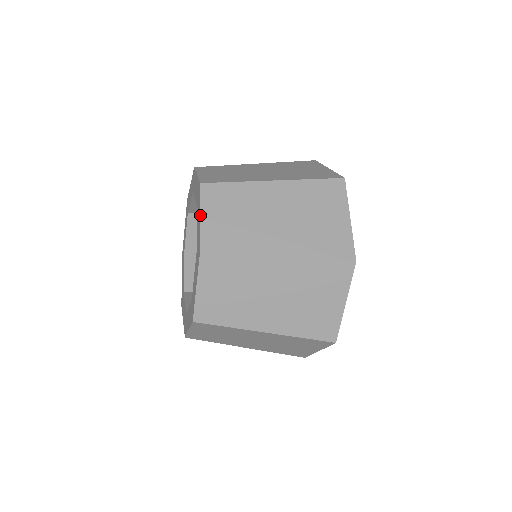
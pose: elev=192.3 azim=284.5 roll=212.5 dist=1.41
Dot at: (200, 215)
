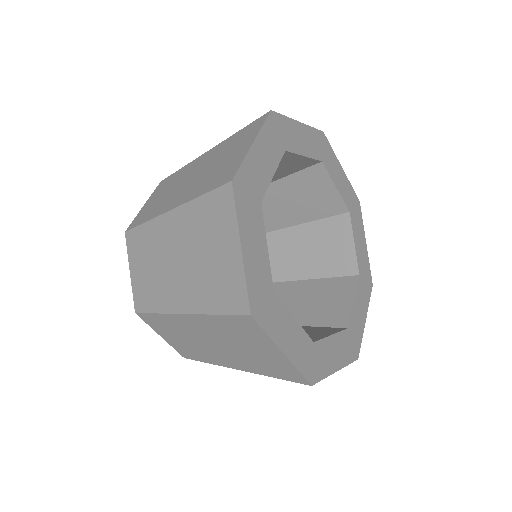
Dot at: occluded
